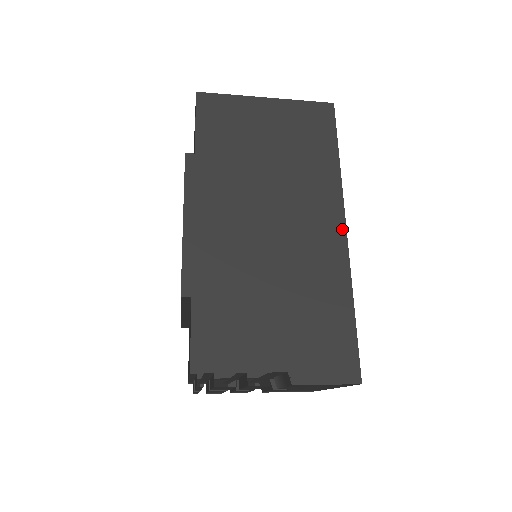
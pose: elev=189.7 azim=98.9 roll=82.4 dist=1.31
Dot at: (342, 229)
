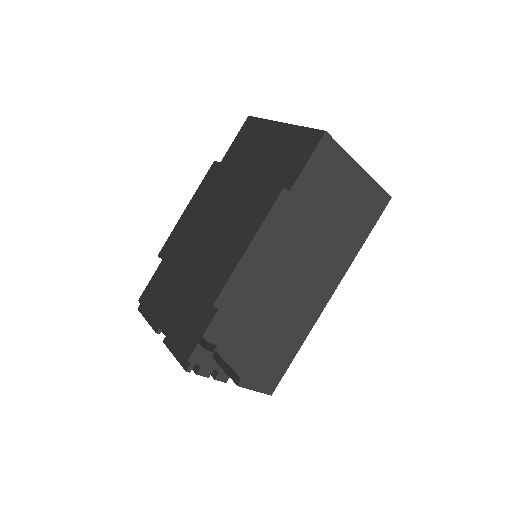
Dot at: (329, 297)
